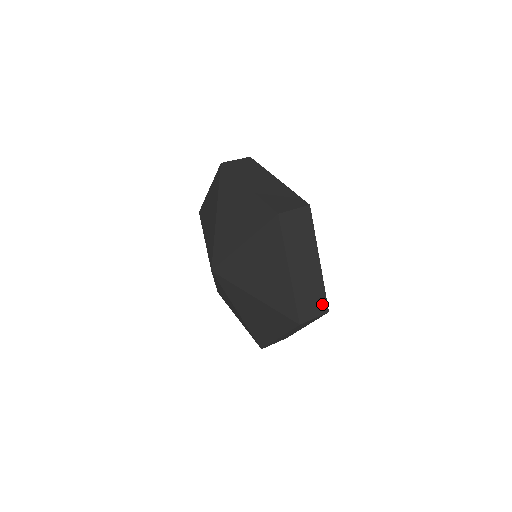
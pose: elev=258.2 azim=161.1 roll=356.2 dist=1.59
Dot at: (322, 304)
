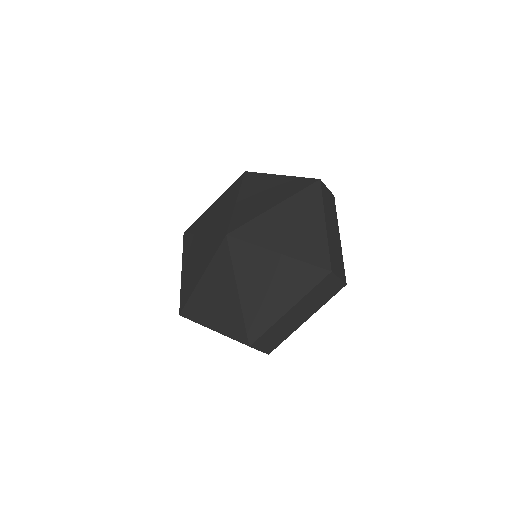
Dot at: (343, 273)
